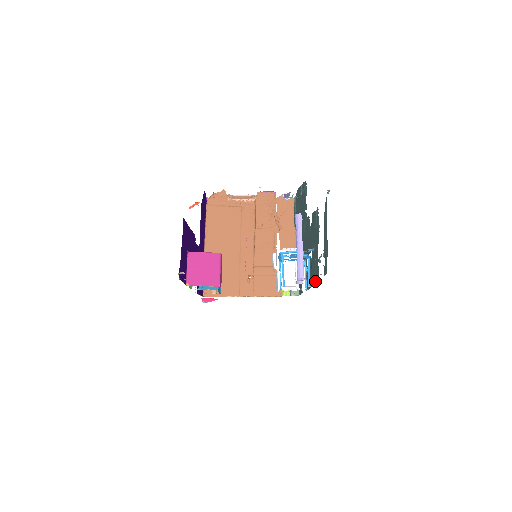
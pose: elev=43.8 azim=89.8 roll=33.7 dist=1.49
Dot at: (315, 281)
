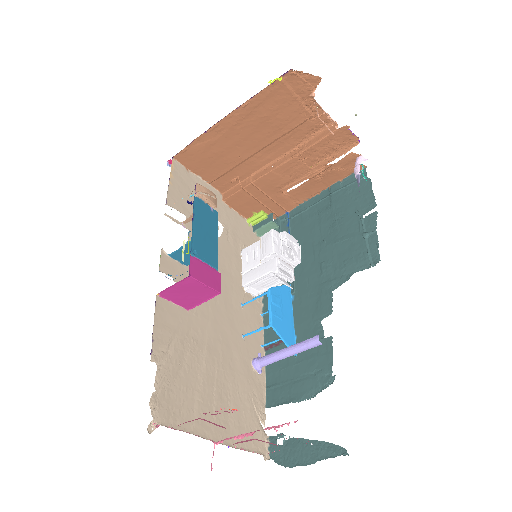
Dot at: (267, 373)
